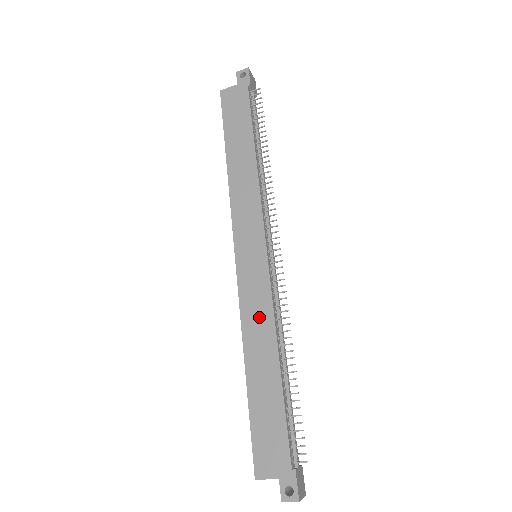
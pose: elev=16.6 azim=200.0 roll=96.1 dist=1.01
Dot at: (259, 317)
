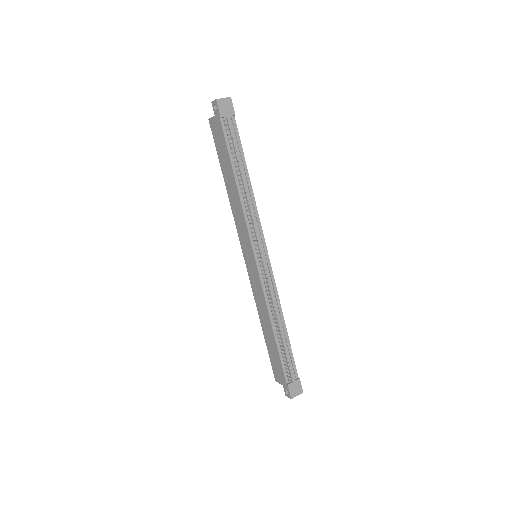
Dot at: (260, 300)
